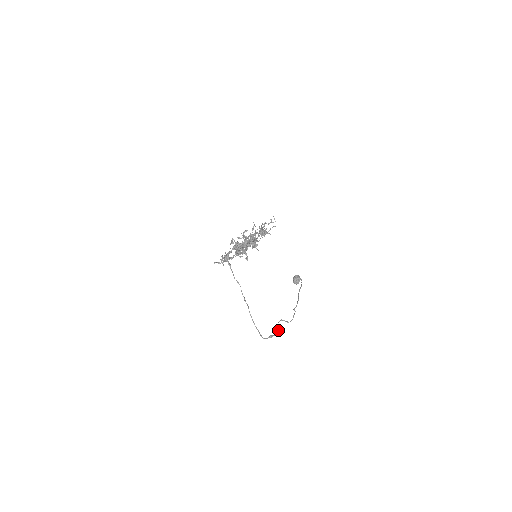
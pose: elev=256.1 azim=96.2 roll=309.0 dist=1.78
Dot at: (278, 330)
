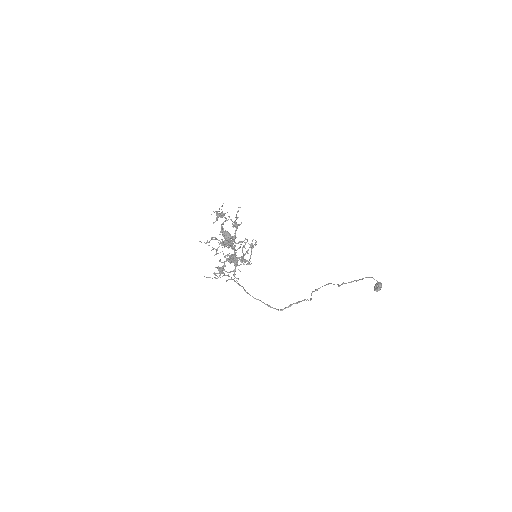
Dot at: (303, 300)
